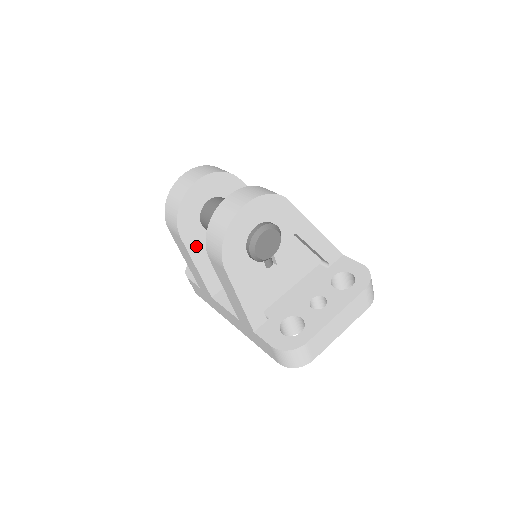
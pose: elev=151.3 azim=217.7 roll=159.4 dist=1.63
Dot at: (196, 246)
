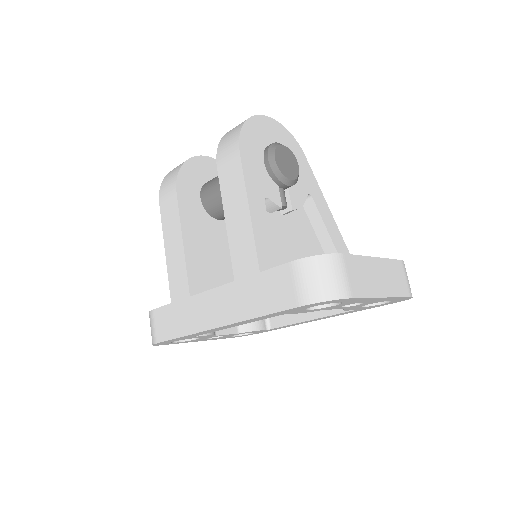
Dot at: (189, 215)
